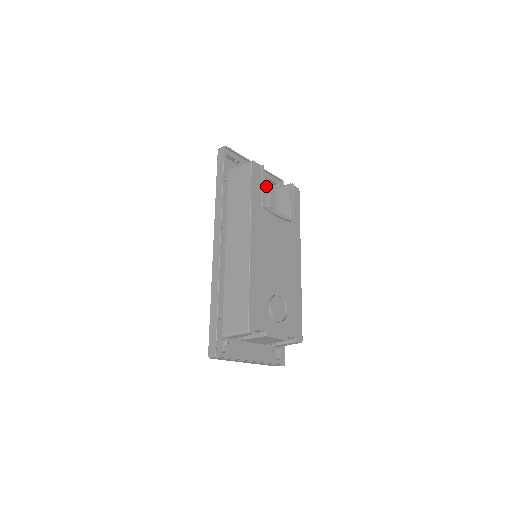
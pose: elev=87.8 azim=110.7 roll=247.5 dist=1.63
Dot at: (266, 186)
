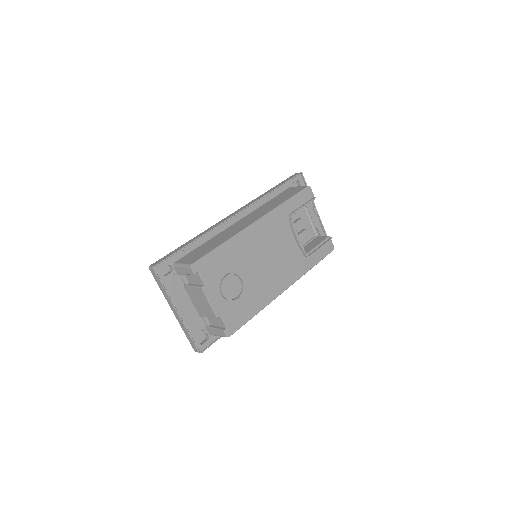
Dot at: (310, 225)
